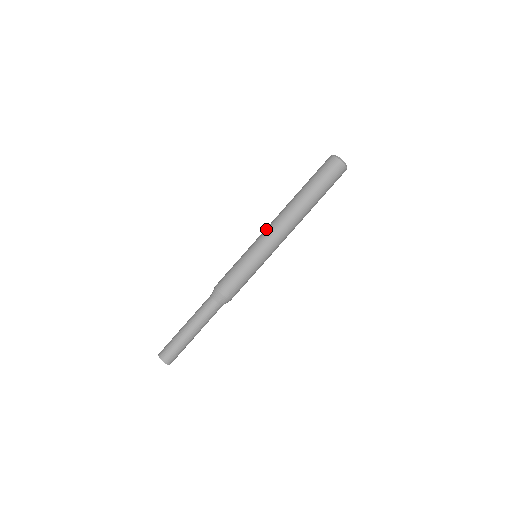
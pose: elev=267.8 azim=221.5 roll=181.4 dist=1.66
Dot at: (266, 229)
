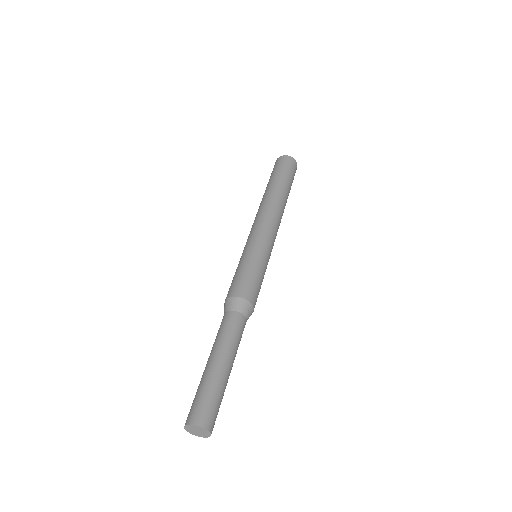
Dot at: (262, 222)
